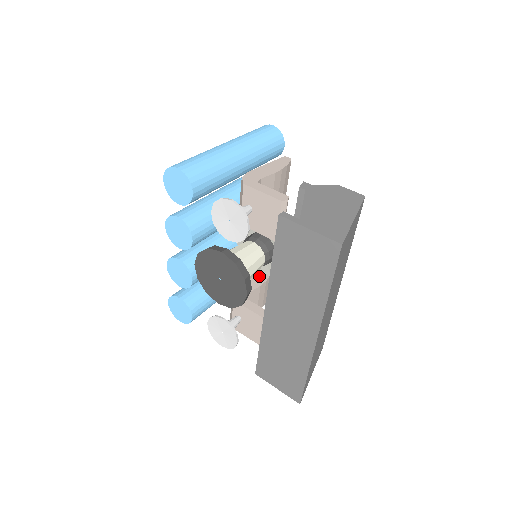
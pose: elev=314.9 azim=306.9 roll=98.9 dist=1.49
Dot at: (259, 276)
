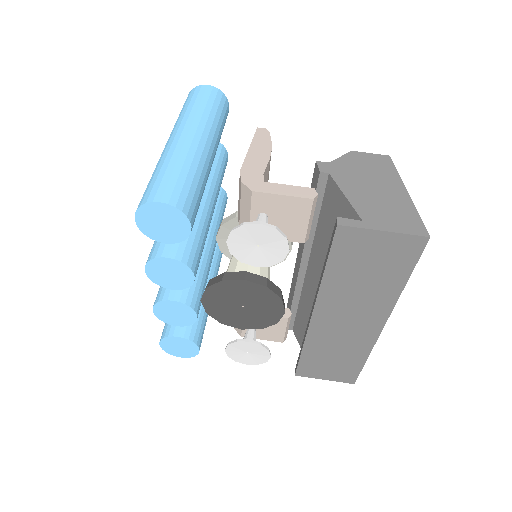
Dot at: occluded
